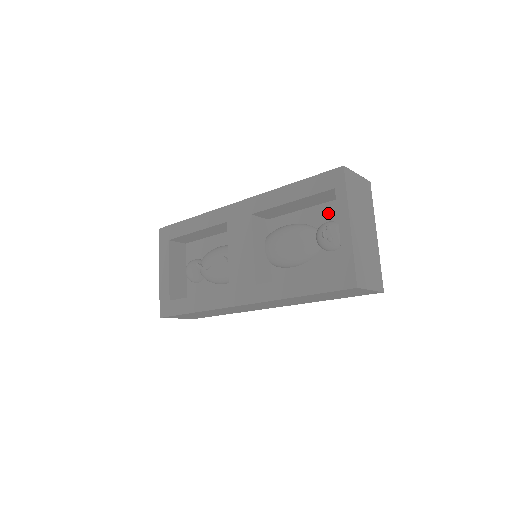
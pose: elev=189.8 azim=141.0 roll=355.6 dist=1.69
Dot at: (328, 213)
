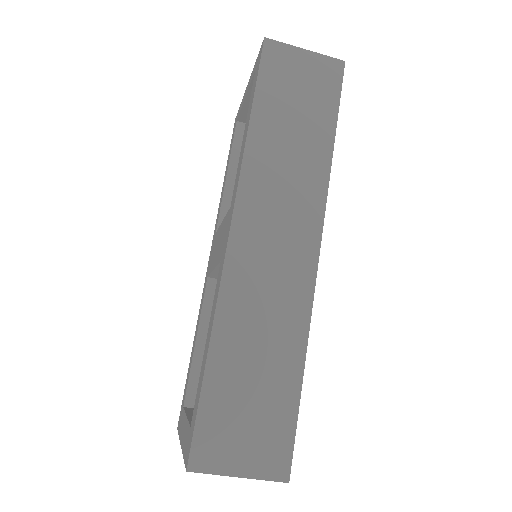
Dot at: occluded
